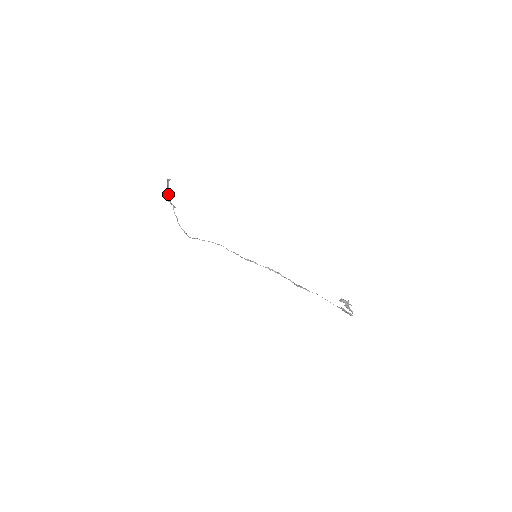
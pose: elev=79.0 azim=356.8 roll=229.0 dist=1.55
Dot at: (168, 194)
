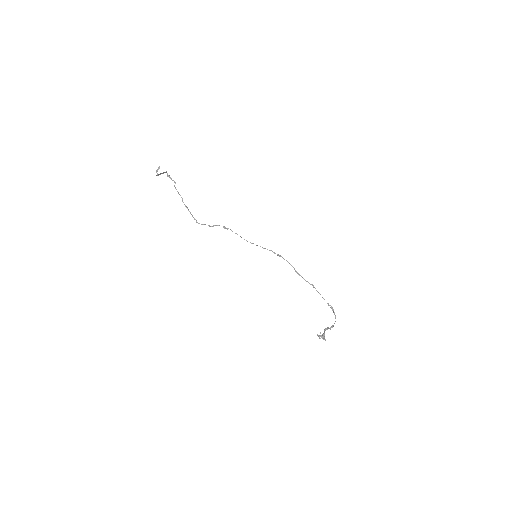
Dot at: (164, 172)
